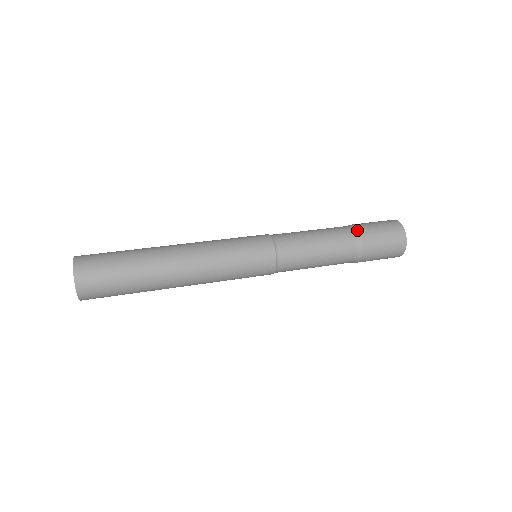
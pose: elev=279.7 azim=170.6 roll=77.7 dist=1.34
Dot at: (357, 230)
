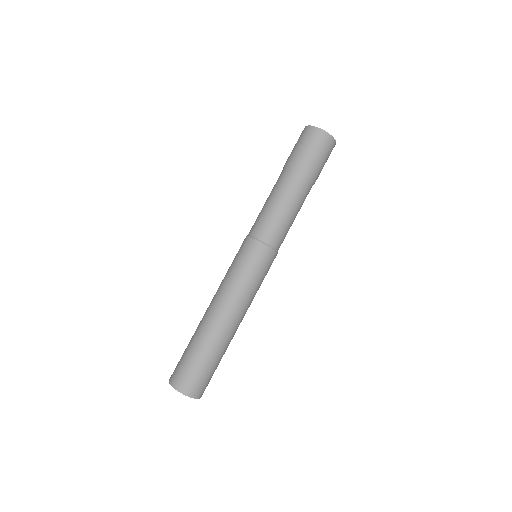
Dot at: (294, 168)
